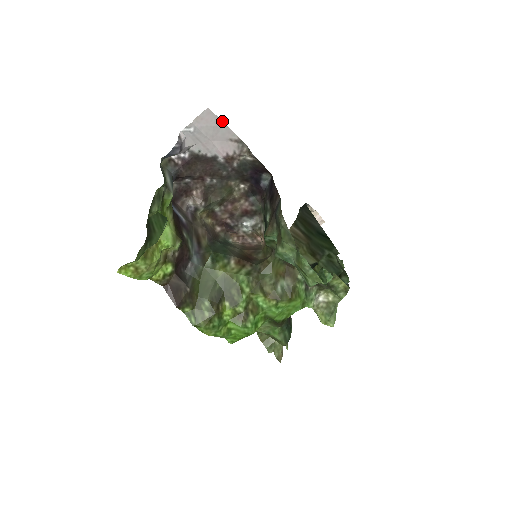
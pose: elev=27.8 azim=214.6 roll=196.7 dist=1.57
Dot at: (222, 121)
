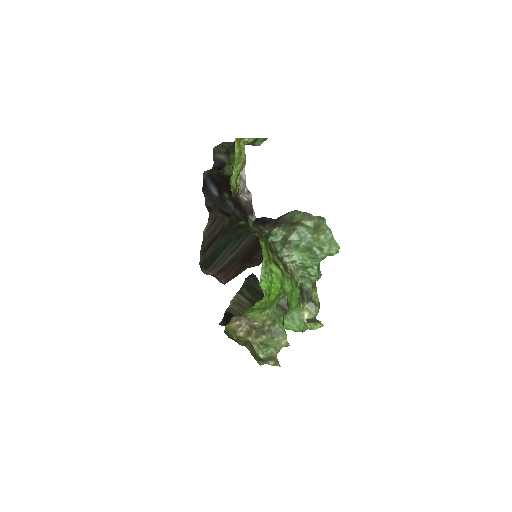
Dot at: occluded
